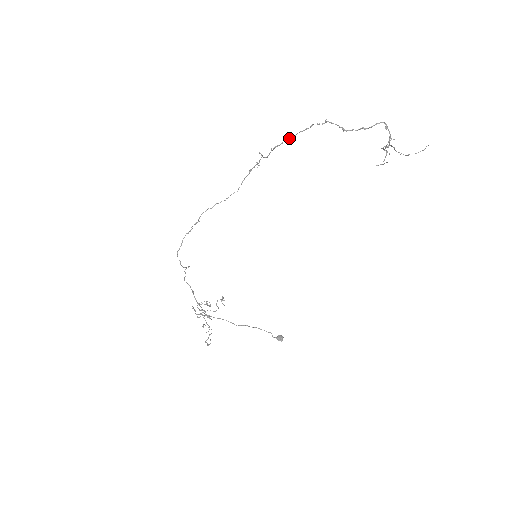
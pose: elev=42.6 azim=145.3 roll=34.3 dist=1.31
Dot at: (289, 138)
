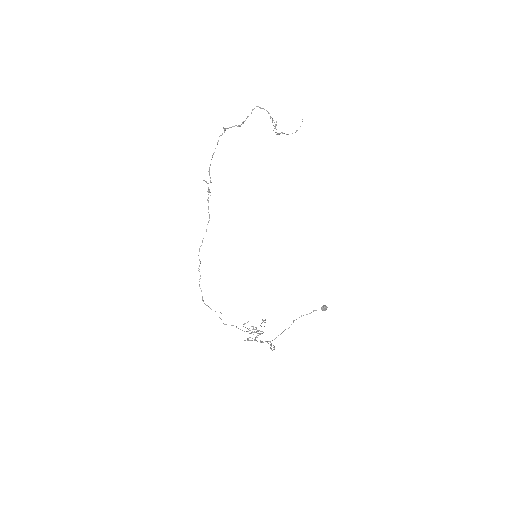
Dot at: (212, 155)
